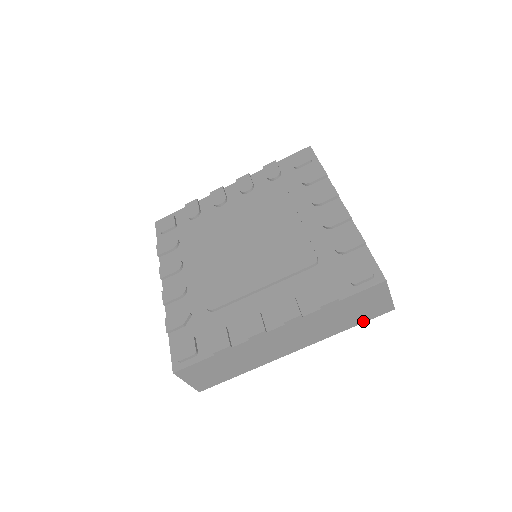
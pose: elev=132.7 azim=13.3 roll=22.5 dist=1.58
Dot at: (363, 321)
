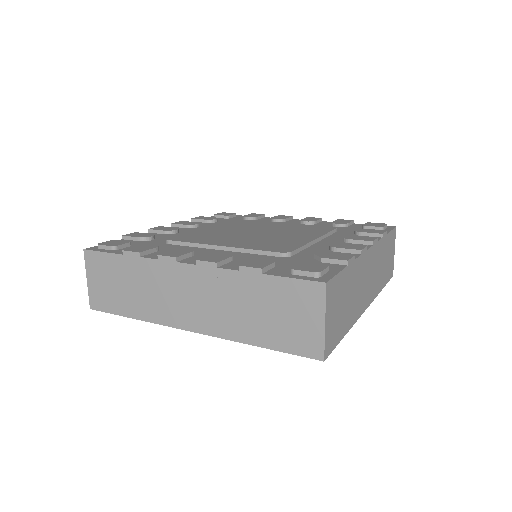
Dot at: (386, 282)
